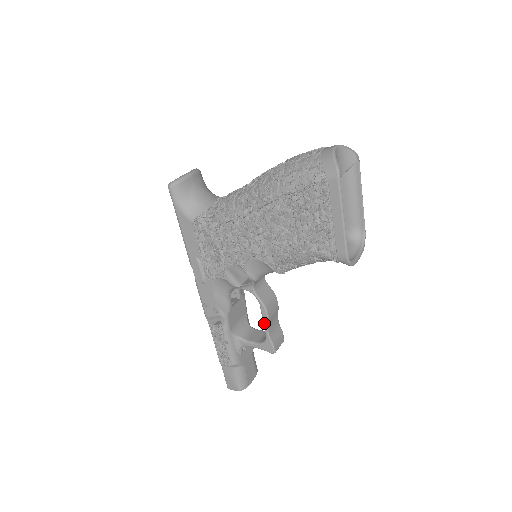
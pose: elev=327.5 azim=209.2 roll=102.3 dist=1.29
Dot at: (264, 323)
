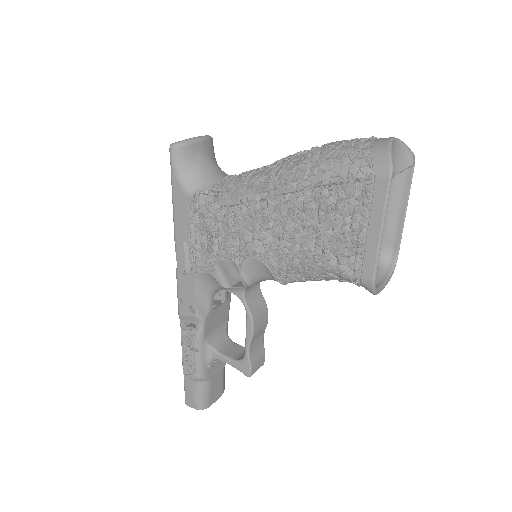
Dot at: (246, 338)
